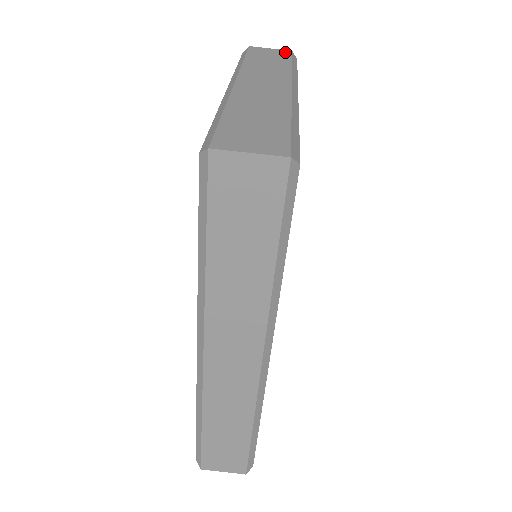
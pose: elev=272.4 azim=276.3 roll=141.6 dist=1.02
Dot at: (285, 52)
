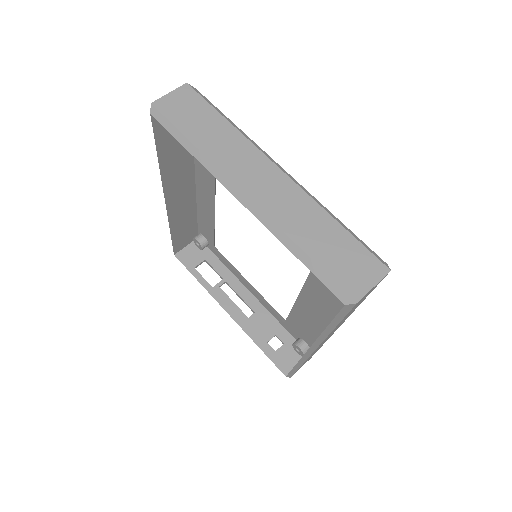
Dot at: (188, 92)
